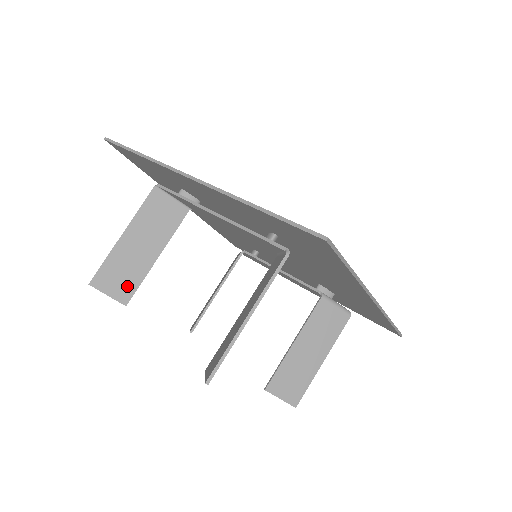
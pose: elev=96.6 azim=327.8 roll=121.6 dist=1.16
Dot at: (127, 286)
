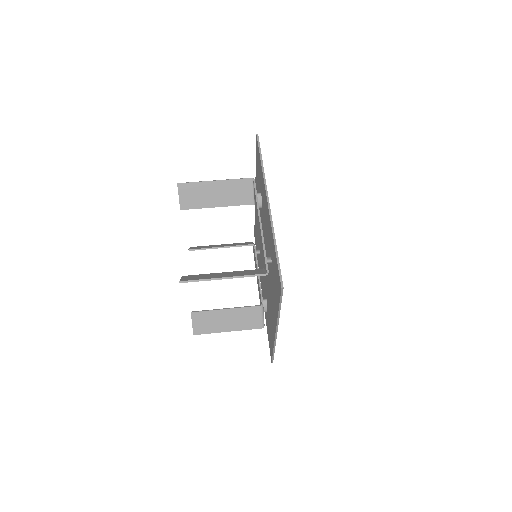
Dot at: (191, 203)
